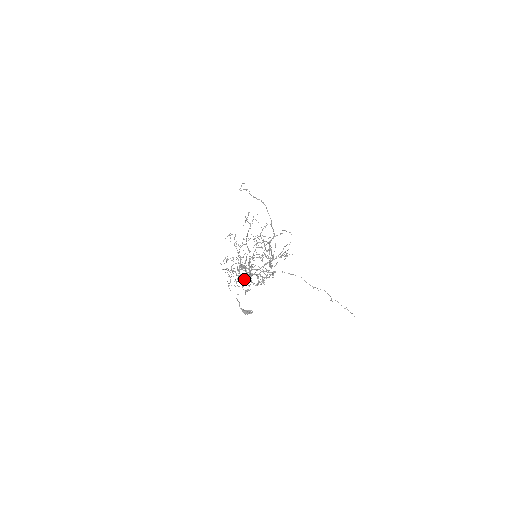
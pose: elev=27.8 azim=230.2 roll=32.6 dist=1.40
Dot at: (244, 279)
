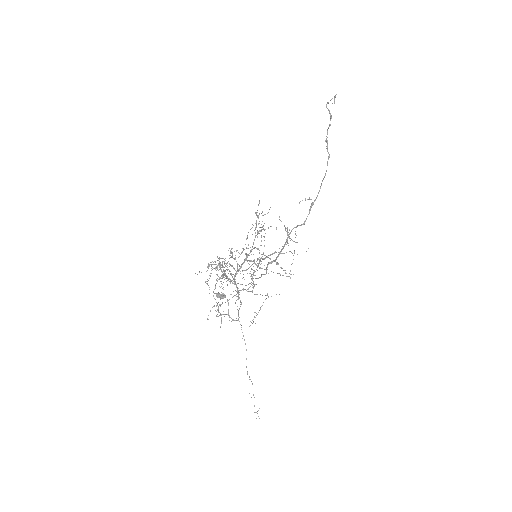
Dot at: (227, 278)
